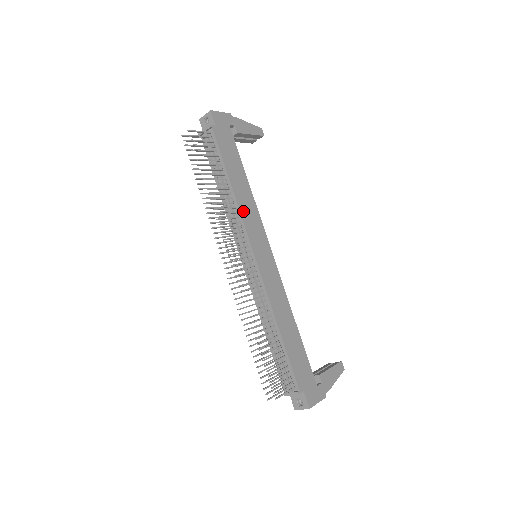
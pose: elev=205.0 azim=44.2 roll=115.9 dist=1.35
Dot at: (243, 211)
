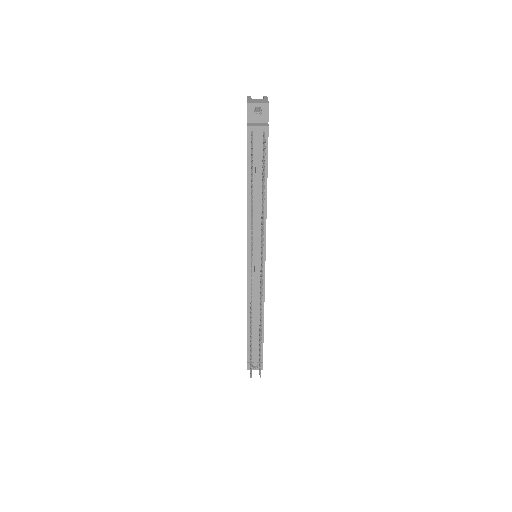
Dot at: occluded
